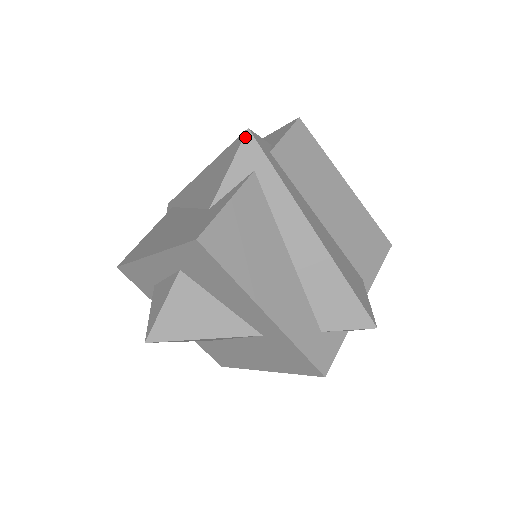
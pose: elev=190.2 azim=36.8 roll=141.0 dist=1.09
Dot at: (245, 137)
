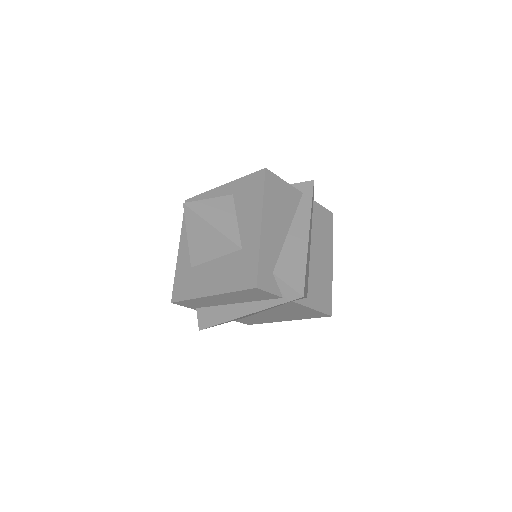
Dot at: (310, 181)
